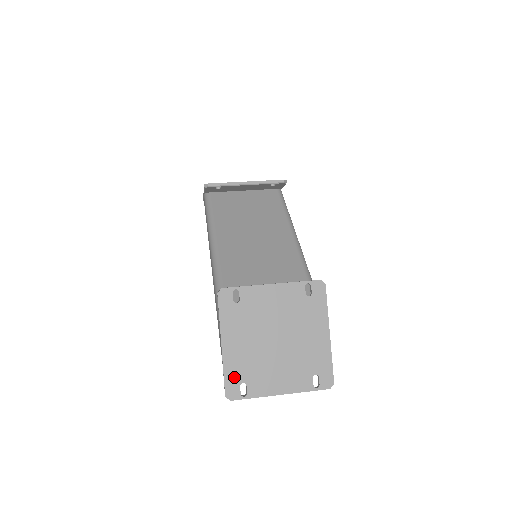
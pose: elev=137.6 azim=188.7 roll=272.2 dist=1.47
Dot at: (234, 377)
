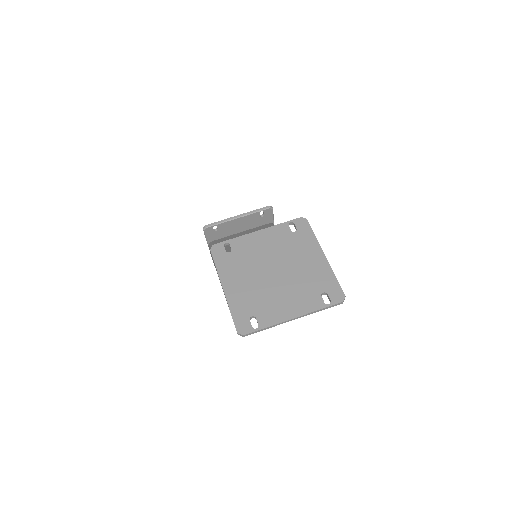
Dot at: (242, 313)
